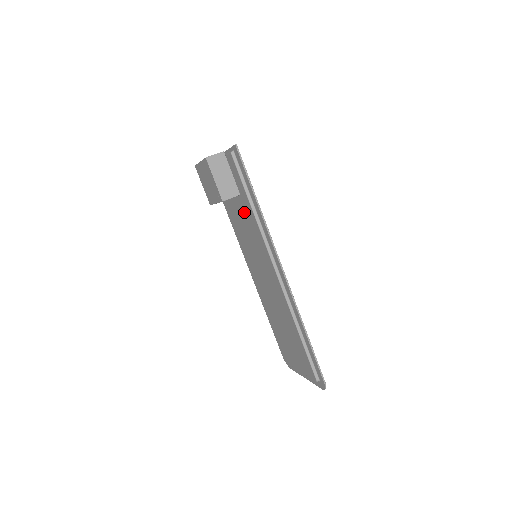
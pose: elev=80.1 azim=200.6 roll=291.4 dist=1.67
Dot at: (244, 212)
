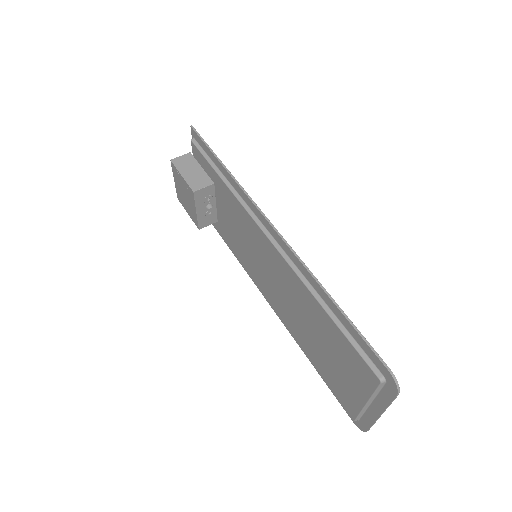
Dot at: (225, 203)
